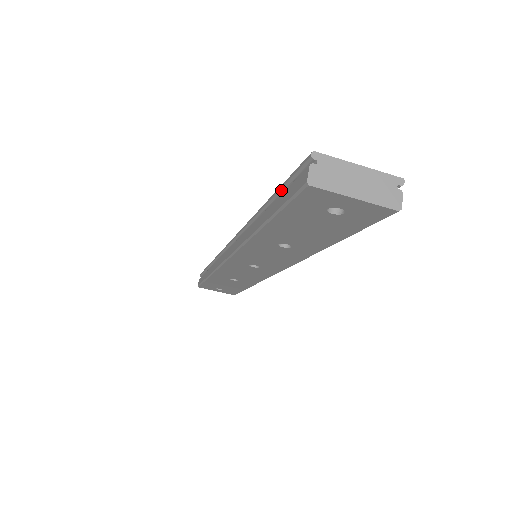
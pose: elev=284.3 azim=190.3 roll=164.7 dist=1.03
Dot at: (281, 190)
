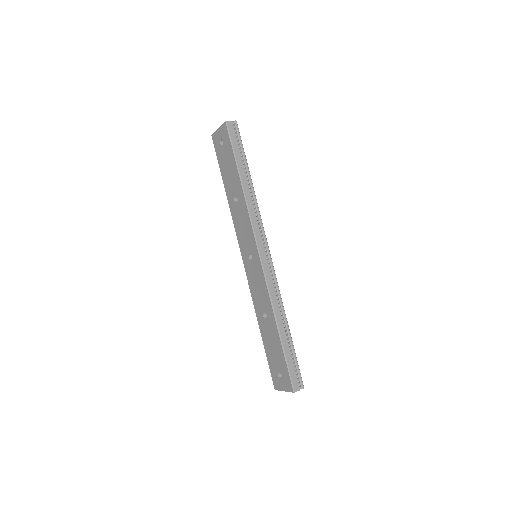
Dot at: occluded
